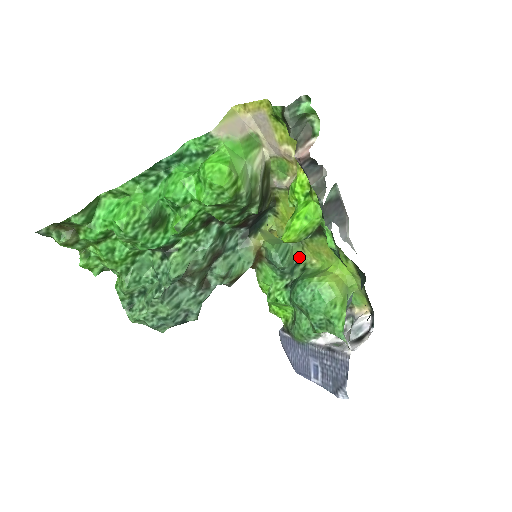
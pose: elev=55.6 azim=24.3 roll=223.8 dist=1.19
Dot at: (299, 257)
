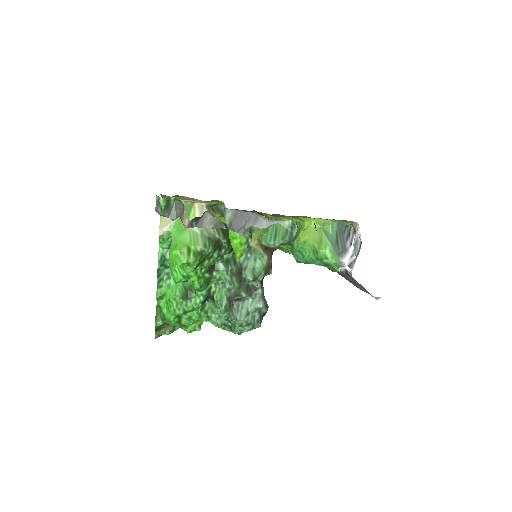
Dot at: (289, 224)
